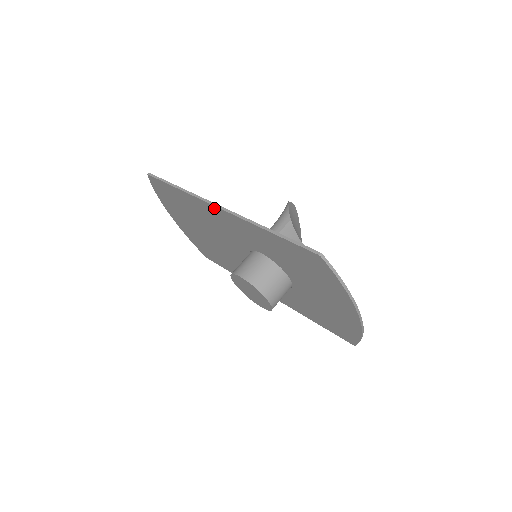
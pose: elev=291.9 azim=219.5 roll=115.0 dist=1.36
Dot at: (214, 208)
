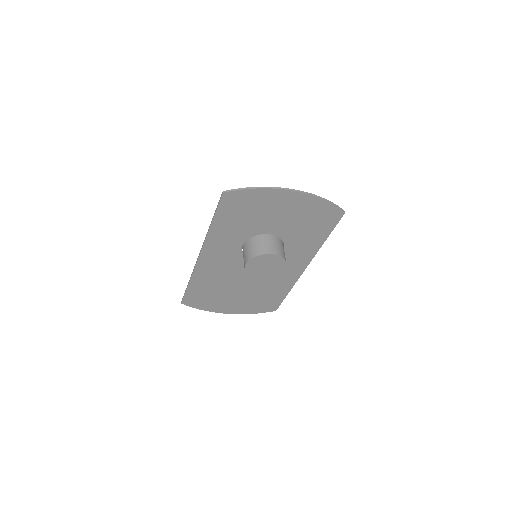
Dot at: (201, 261)
